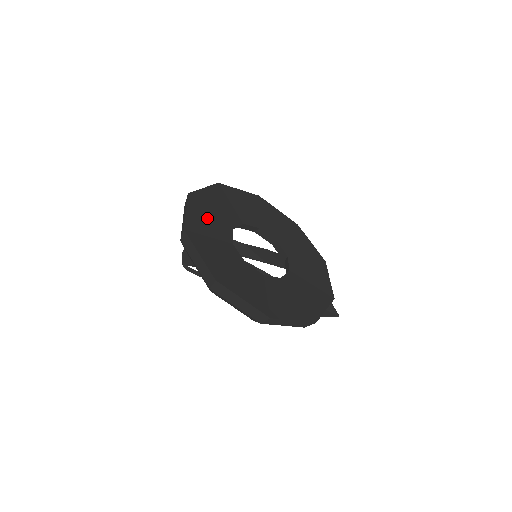
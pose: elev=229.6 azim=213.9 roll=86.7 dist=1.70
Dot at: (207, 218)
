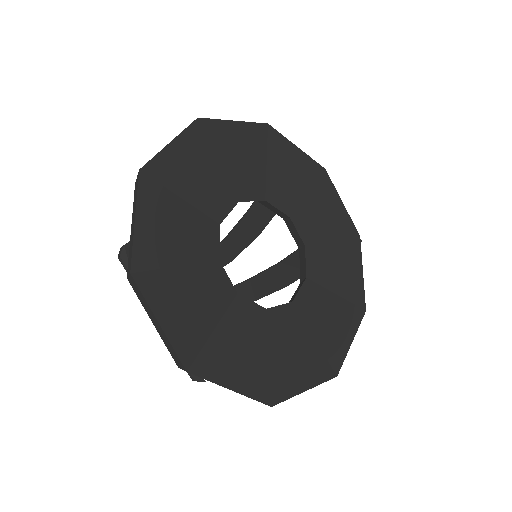
Dot at: (186, 292)
